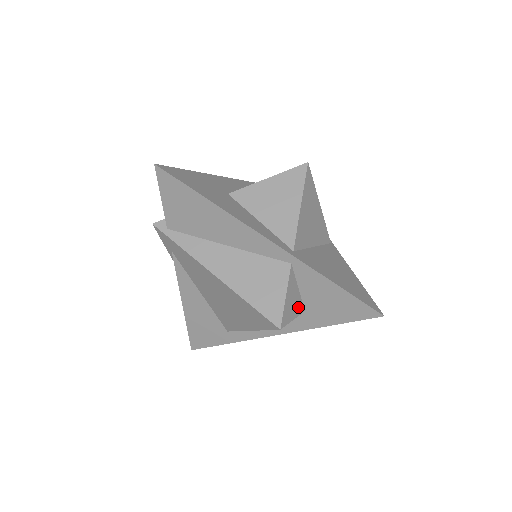
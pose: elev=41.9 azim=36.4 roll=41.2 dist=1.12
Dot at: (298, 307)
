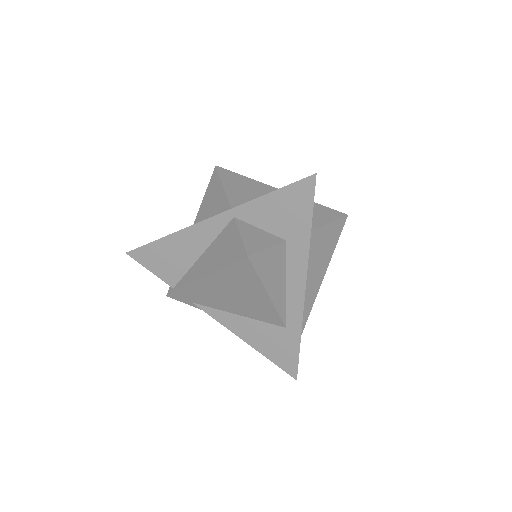
Dot at: (270, 240)
